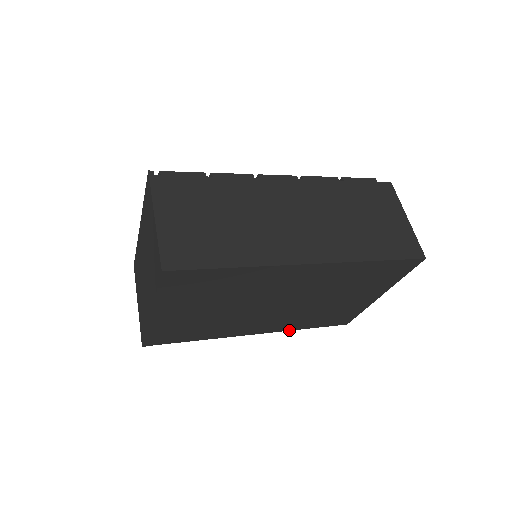
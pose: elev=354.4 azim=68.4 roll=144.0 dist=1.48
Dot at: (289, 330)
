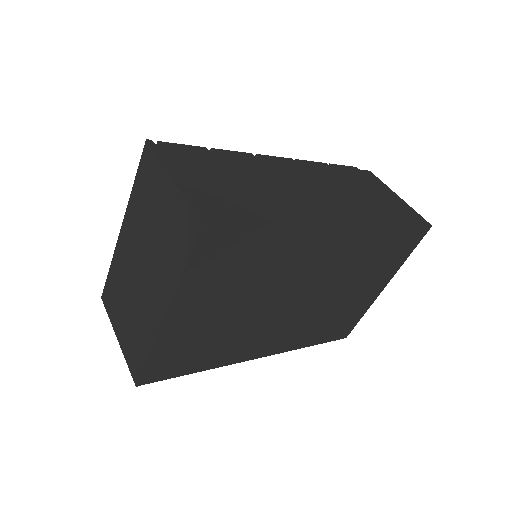
Dot at: (294, 349)
